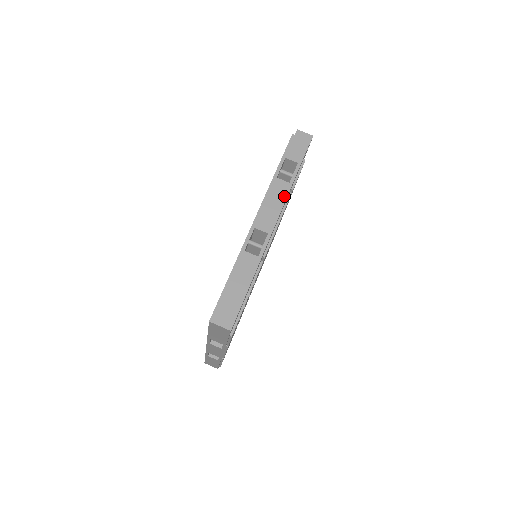
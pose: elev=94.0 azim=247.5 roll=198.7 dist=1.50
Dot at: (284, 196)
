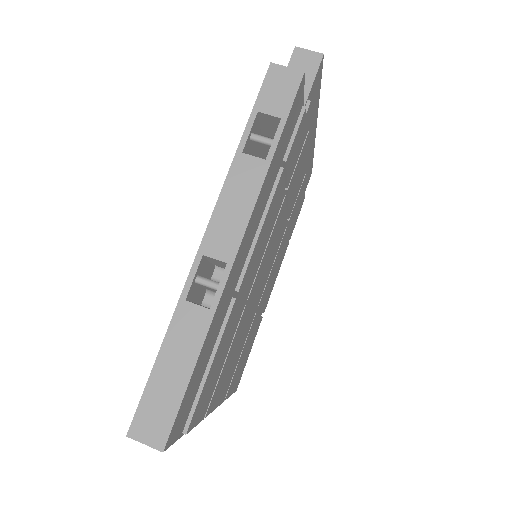
Dot at: (255, 187)
